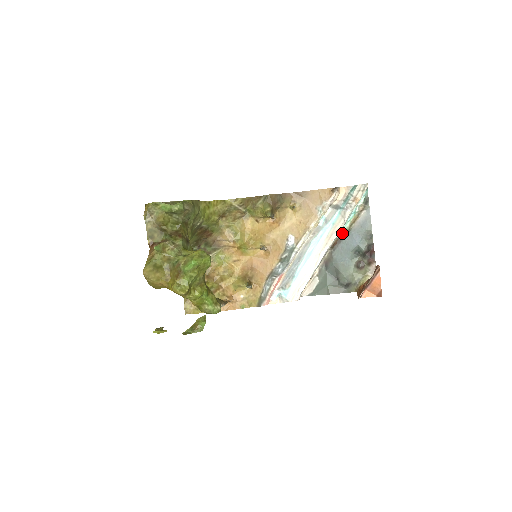
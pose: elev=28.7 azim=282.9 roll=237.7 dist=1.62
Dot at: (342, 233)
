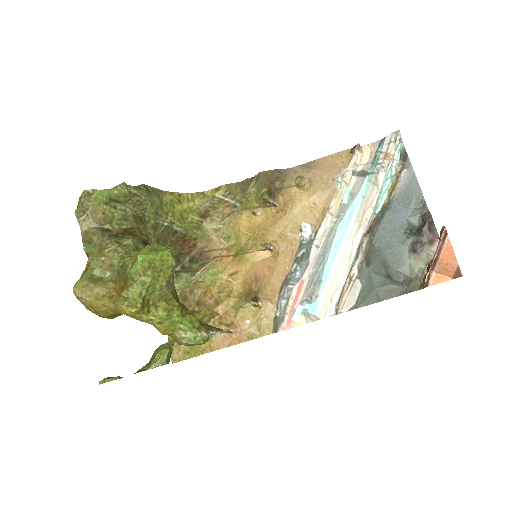
Dot at: (380, 209)
